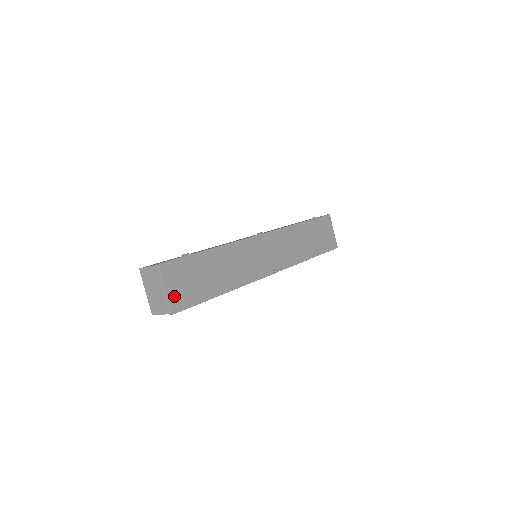
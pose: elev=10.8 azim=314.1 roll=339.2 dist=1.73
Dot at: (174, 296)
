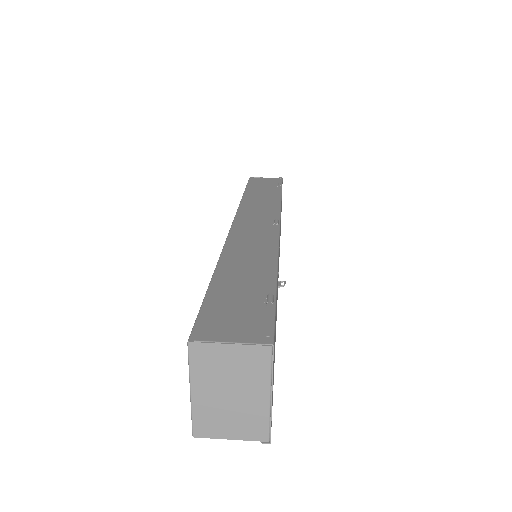
Dot at: occluded
